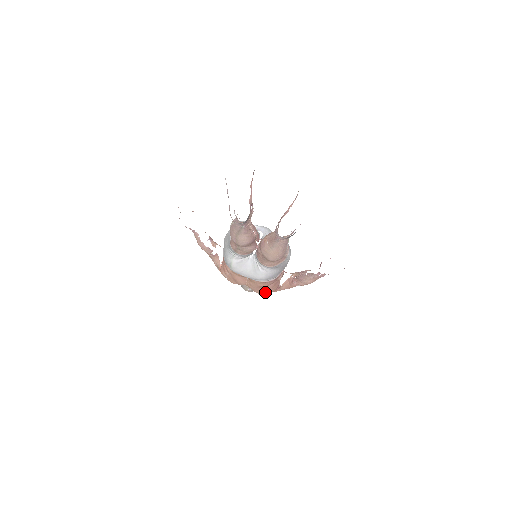
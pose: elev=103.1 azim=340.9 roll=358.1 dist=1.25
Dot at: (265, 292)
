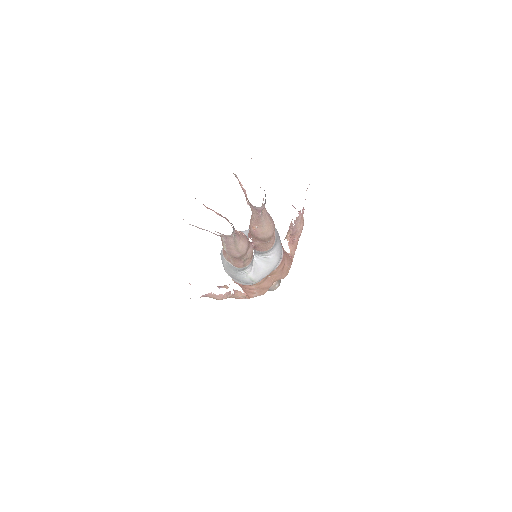
Dot at: (288, 270)
